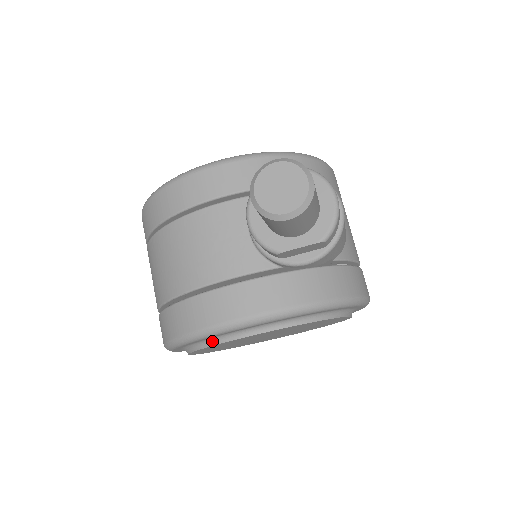
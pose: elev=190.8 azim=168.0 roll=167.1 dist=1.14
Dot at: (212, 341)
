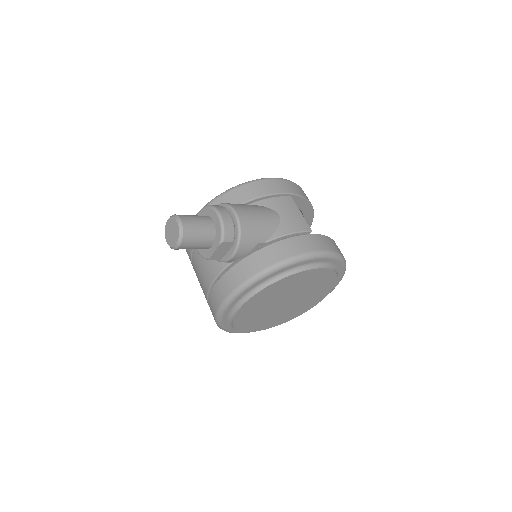
Dot at: (231, 319)
